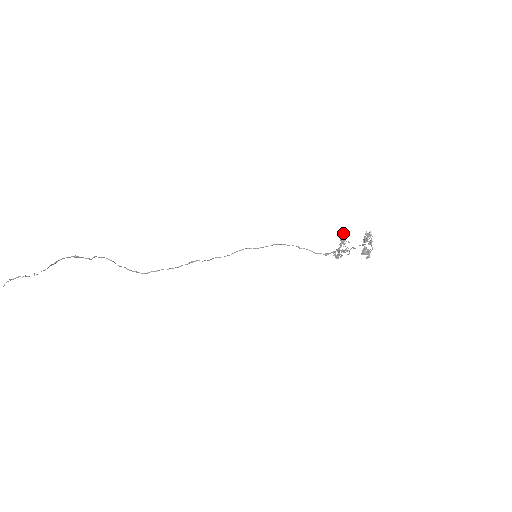
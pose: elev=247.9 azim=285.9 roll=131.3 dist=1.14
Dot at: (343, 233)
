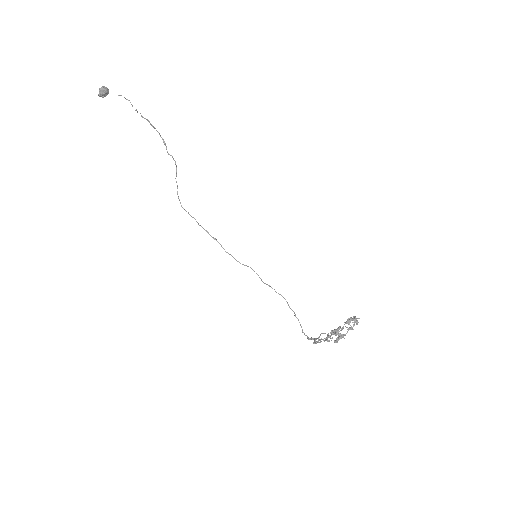
Dot at: occluded
